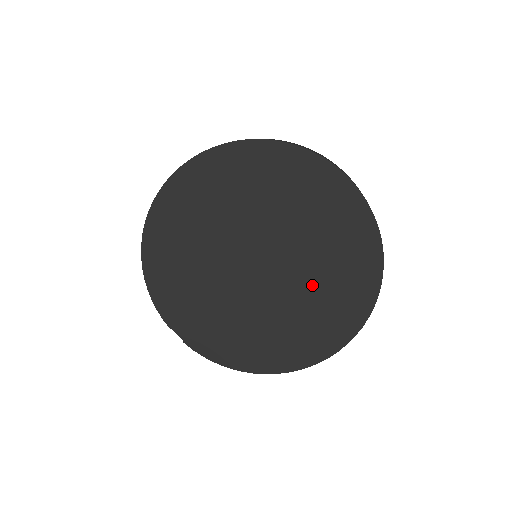
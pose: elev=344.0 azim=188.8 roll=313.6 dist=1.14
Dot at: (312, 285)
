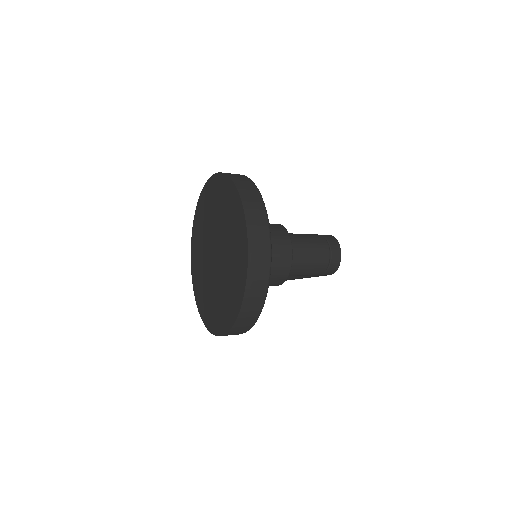
Dot at: (222, 287)
